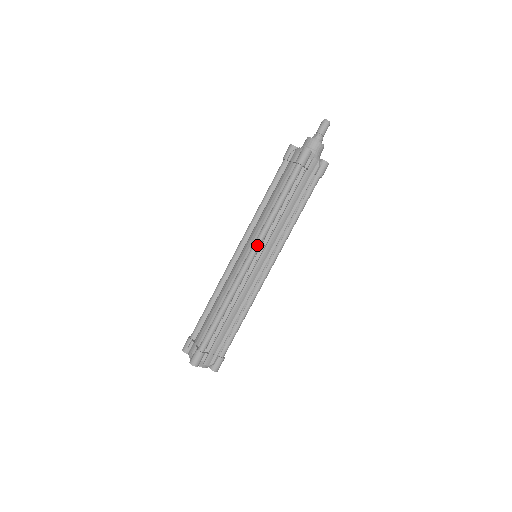
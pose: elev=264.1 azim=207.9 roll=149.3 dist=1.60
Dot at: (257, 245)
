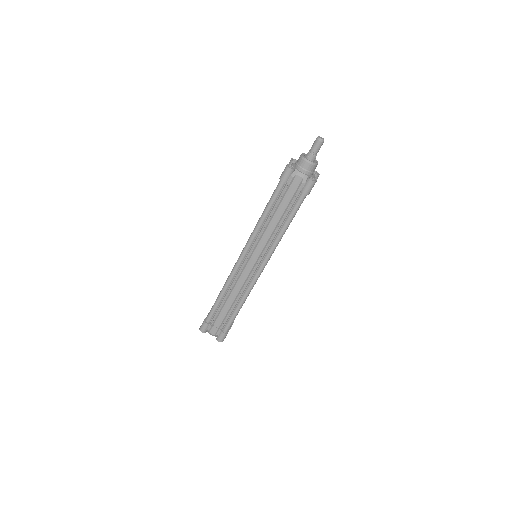
Dot at: (246, 247)
